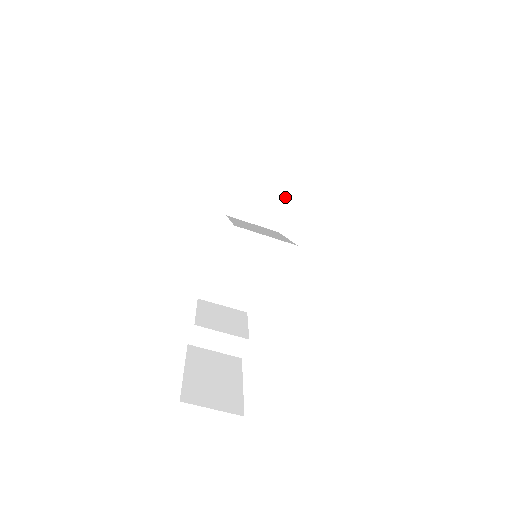
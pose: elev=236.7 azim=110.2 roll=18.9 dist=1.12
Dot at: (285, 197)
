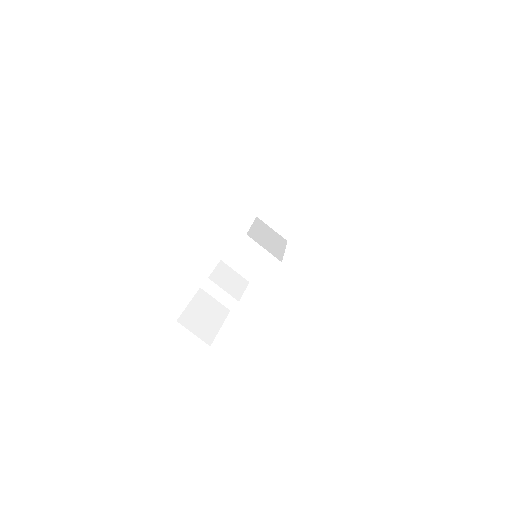
Dot at: (300, 221)
